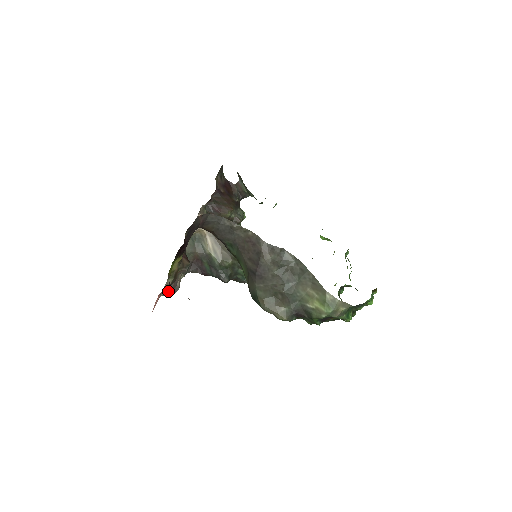
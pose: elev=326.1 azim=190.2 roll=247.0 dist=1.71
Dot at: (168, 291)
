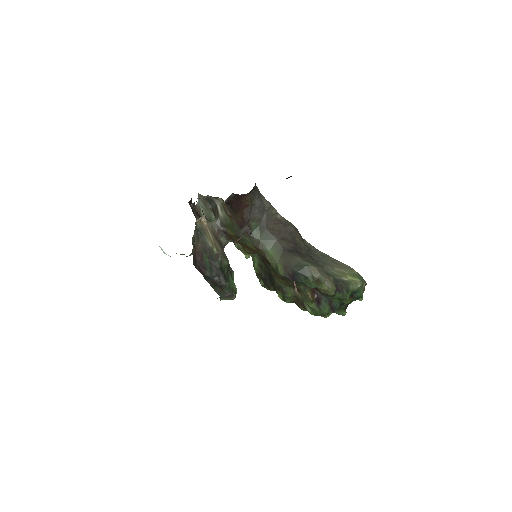
Dot at: (219, 254)
